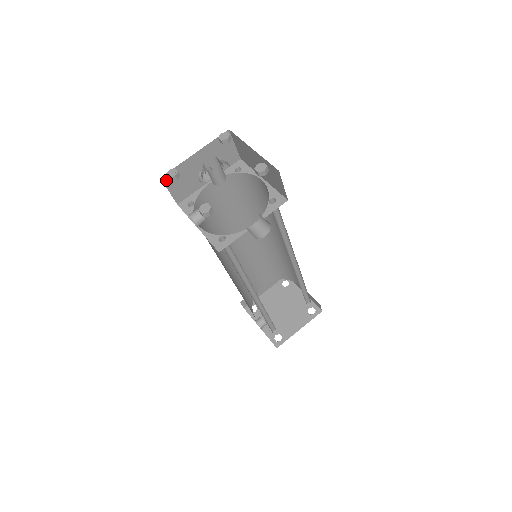
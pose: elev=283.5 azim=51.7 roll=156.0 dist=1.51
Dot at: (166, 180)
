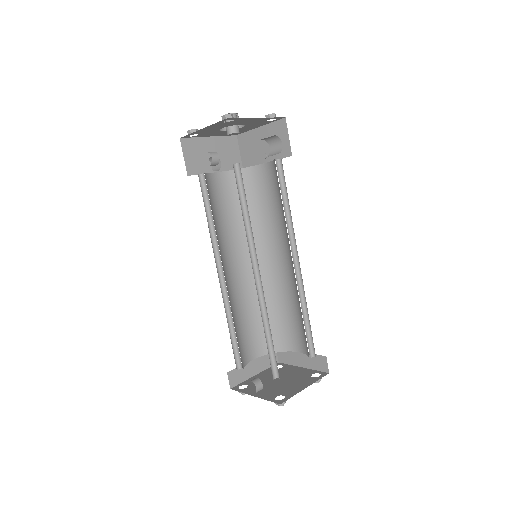
Dot at: (184, 144)
